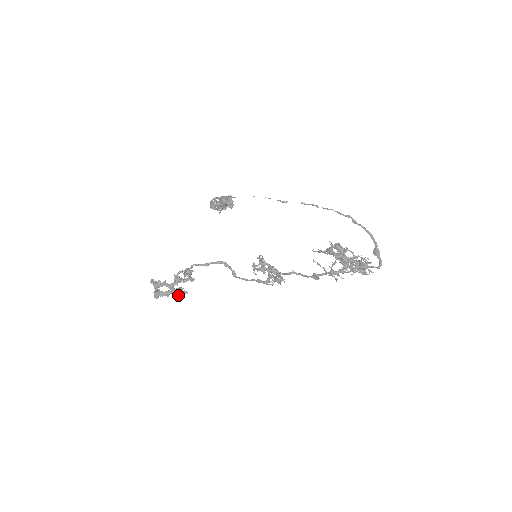
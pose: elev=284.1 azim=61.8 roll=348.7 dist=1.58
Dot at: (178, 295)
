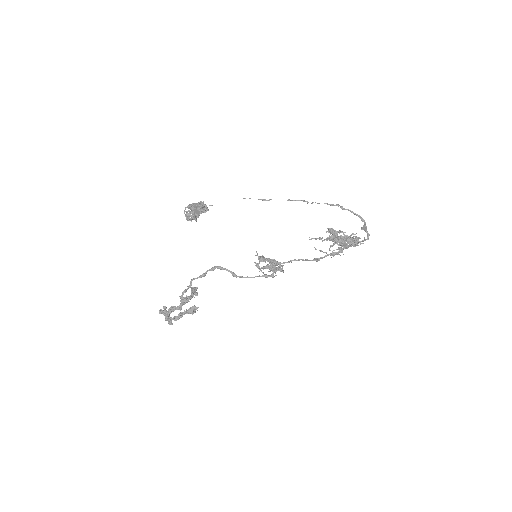
Dot at: (191, 313)
